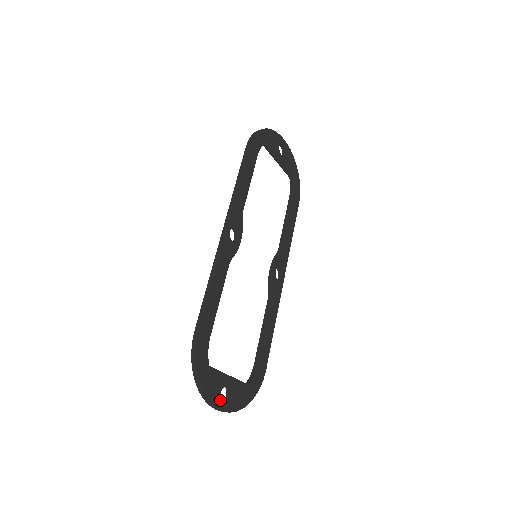
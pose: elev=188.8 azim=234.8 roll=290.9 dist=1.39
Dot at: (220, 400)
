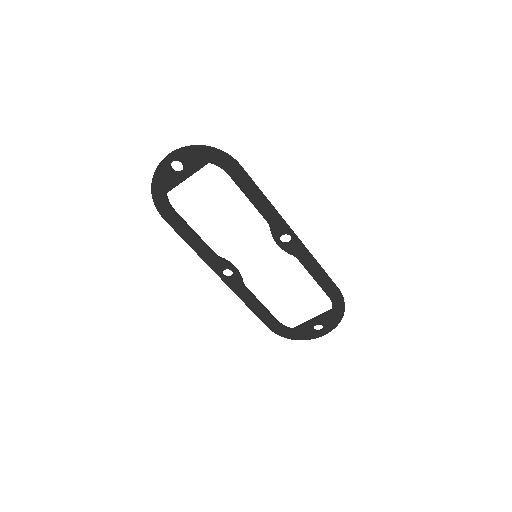
Dot at: (318, 333)
